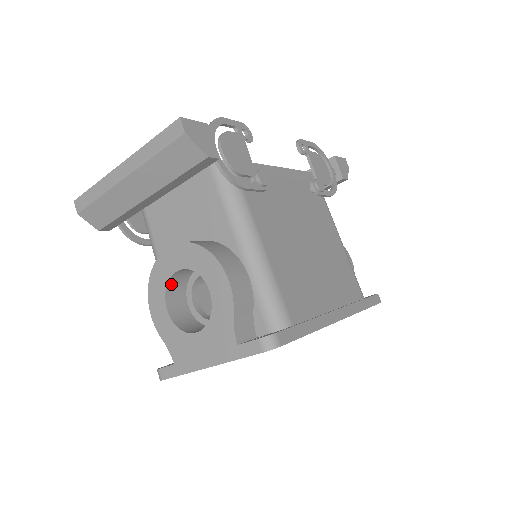
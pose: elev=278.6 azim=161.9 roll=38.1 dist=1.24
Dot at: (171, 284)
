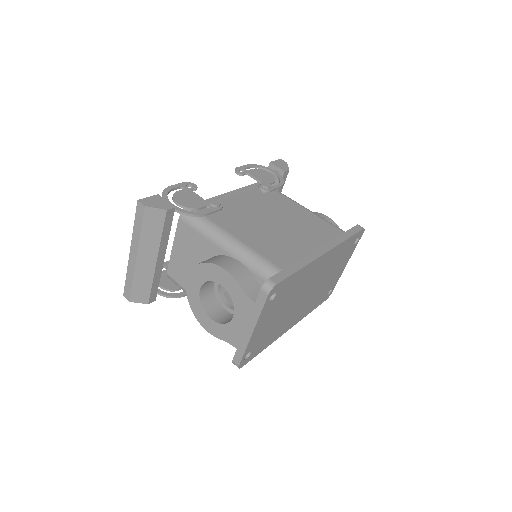
Dot at: (204, 302)
